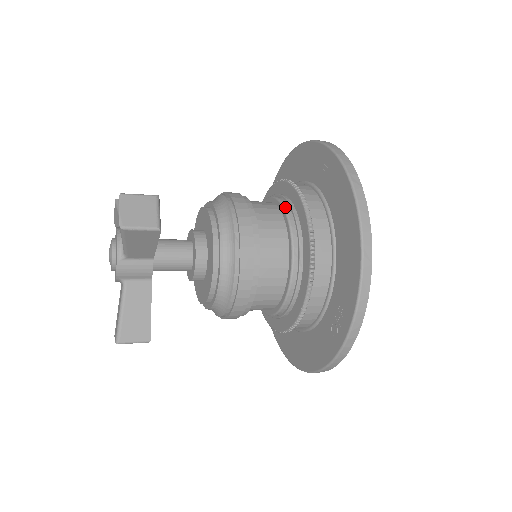
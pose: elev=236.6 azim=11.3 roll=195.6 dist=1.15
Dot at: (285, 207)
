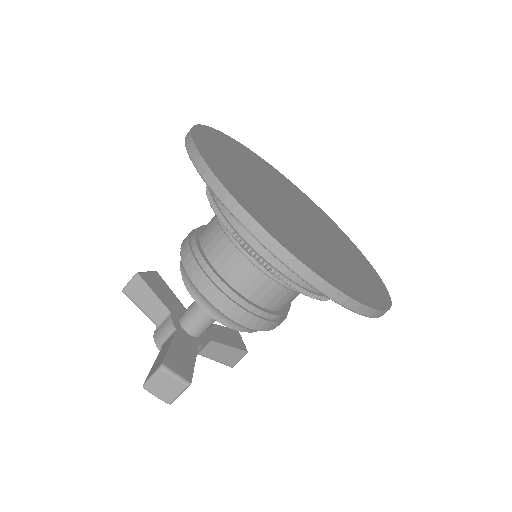
Dot at: (242, 253)
